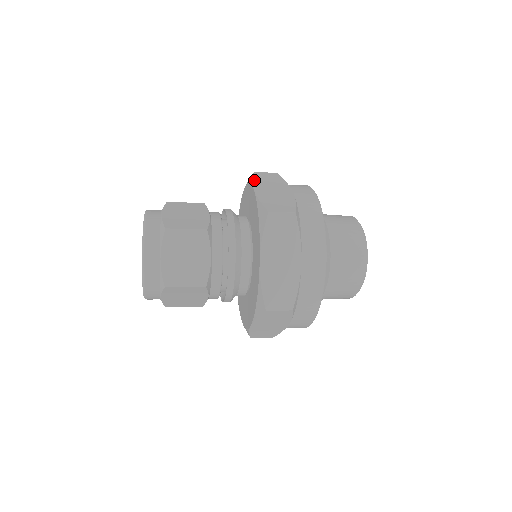
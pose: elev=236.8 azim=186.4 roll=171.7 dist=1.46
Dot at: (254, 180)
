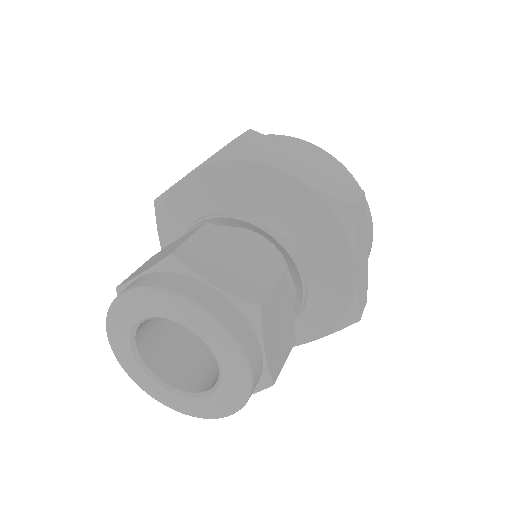
Dot at: occluded
